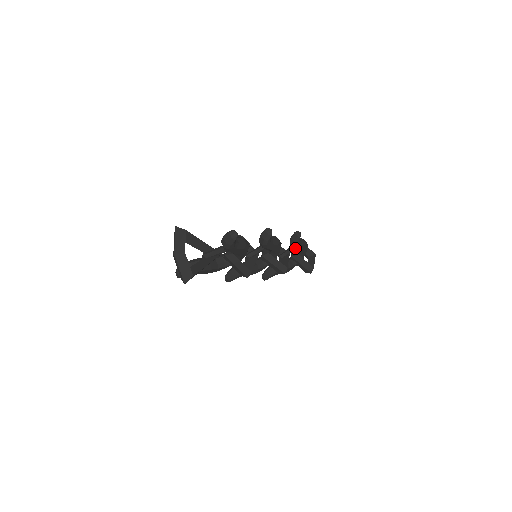
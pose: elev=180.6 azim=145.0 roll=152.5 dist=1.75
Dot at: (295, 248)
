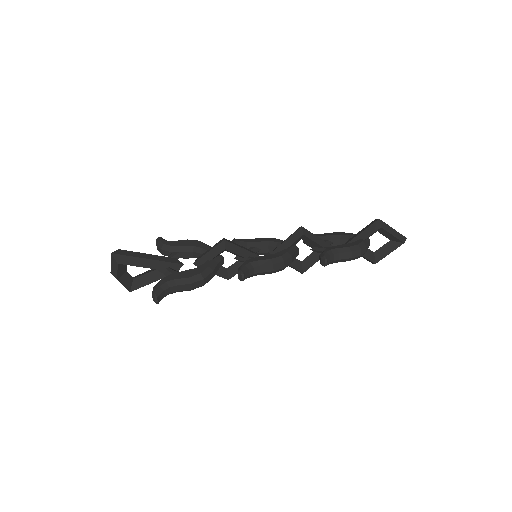
Dot at: occluded
